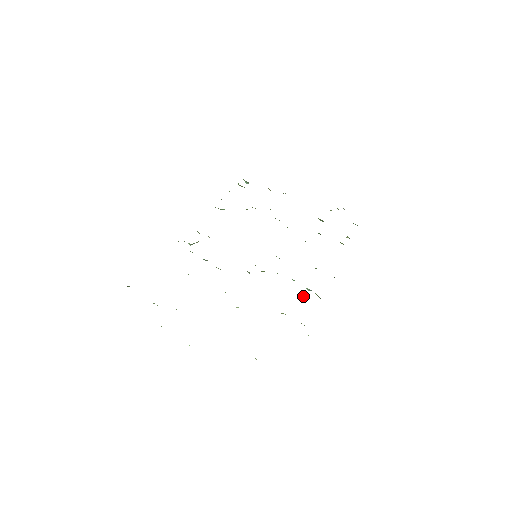
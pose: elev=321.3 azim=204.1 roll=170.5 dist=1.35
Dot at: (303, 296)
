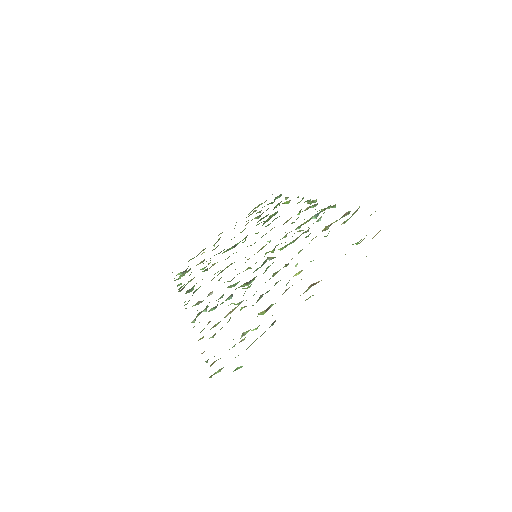
Dot at: (318, 220)
